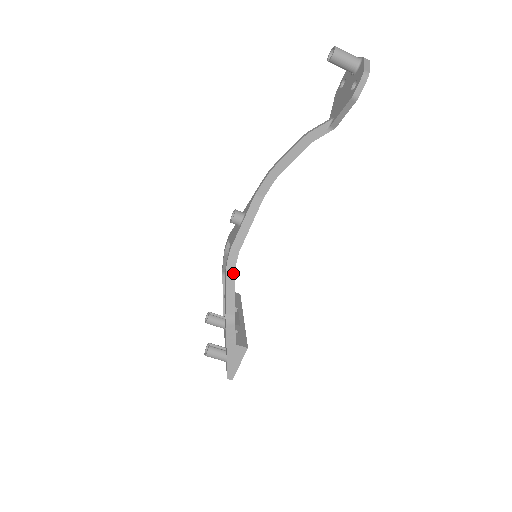
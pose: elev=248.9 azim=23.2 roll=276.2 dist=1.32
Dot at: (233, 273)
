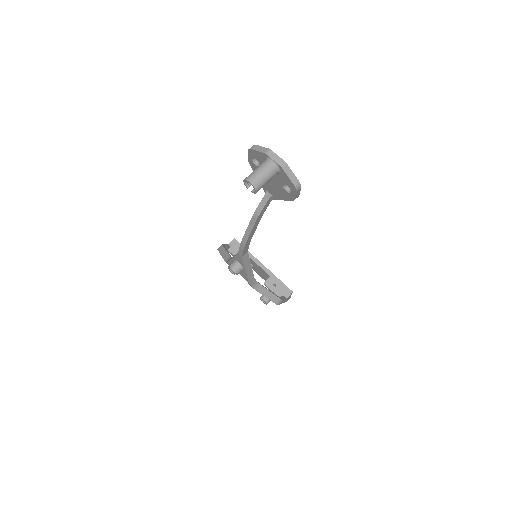
Dot at: (260, 286)
